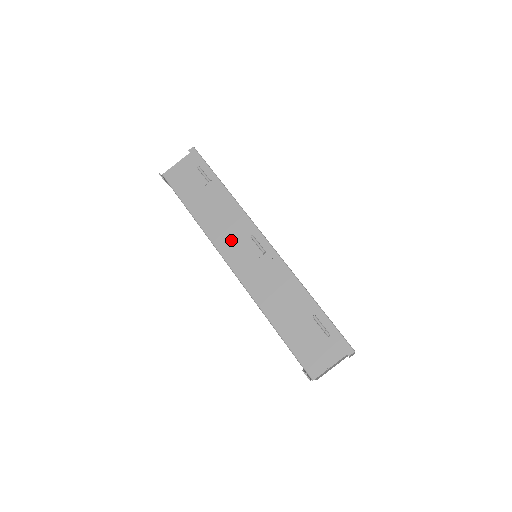
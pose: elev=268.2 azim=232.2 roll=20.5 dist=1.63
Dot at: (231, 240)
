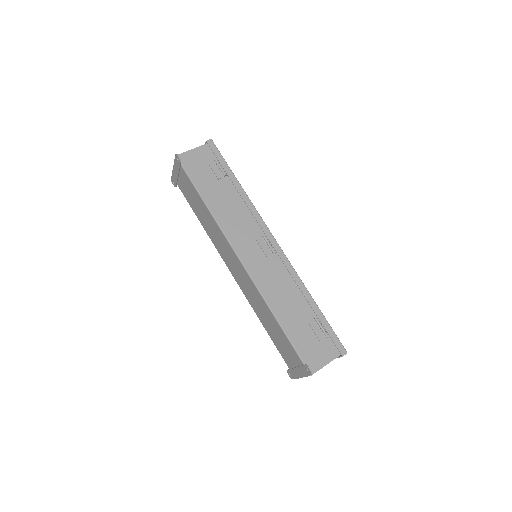
Dot at: (243, 235)
